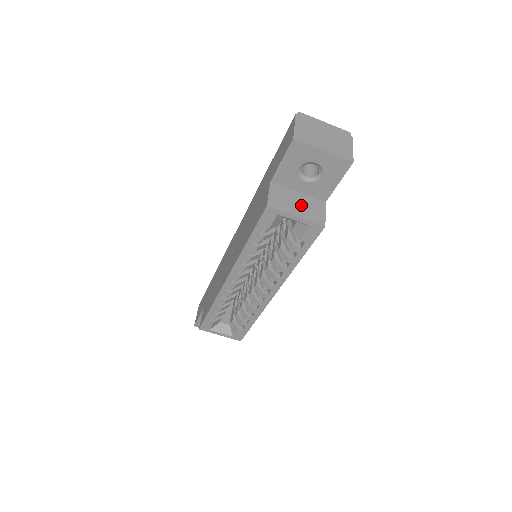
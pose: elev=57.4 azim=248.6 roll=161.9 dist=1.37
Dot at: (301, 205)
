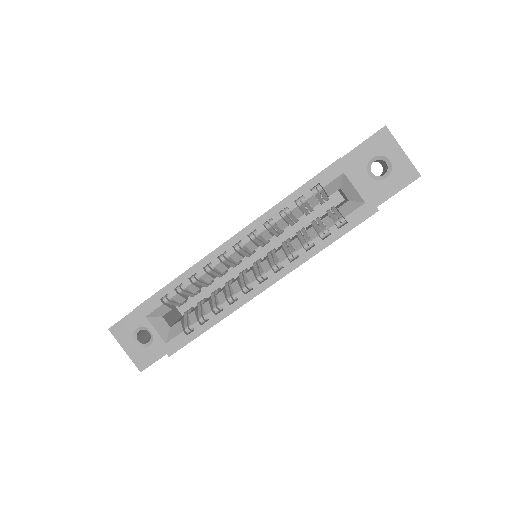
Dot at: occluded
